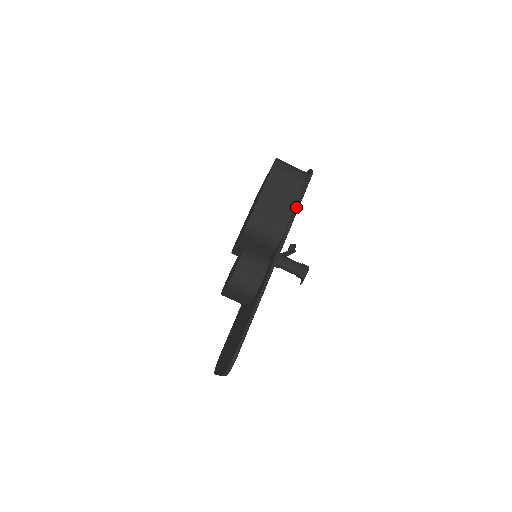
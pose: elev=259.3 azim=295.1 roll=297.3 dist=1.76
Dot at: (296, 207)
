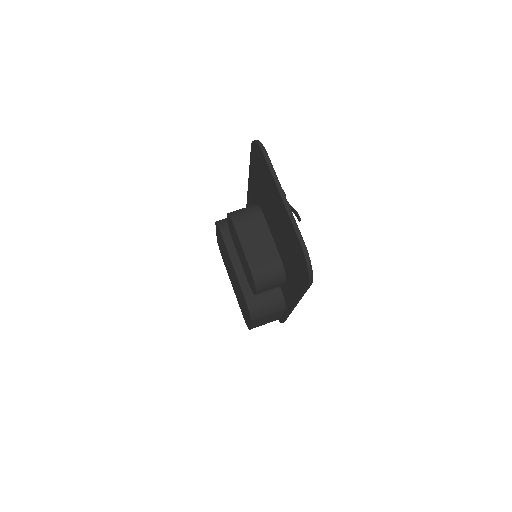
Dot at: occluded
